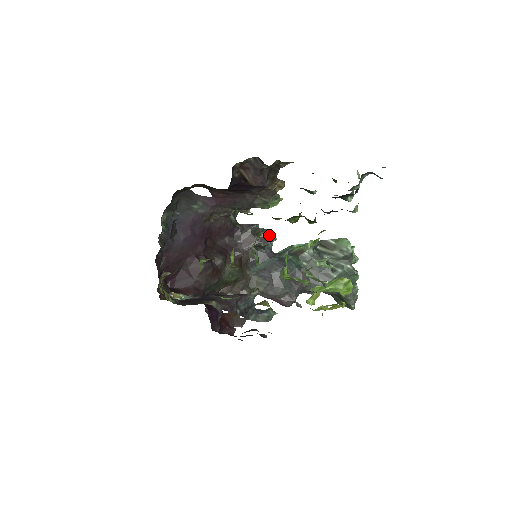
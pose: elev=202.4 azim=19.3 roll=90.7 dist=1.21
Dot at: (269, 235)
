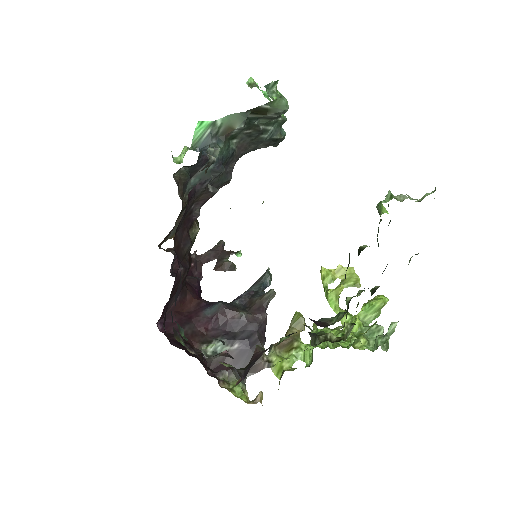
Dot at: (212, 161)
